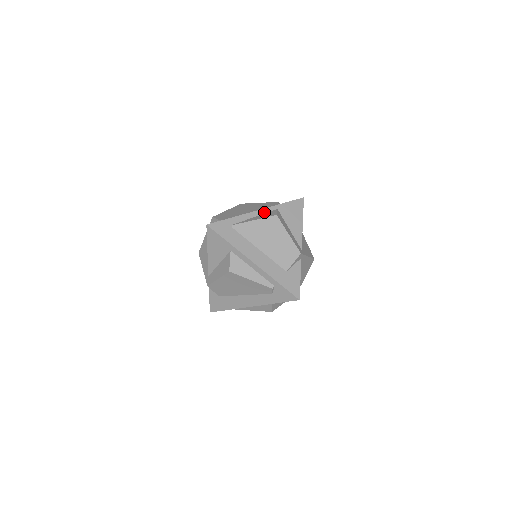
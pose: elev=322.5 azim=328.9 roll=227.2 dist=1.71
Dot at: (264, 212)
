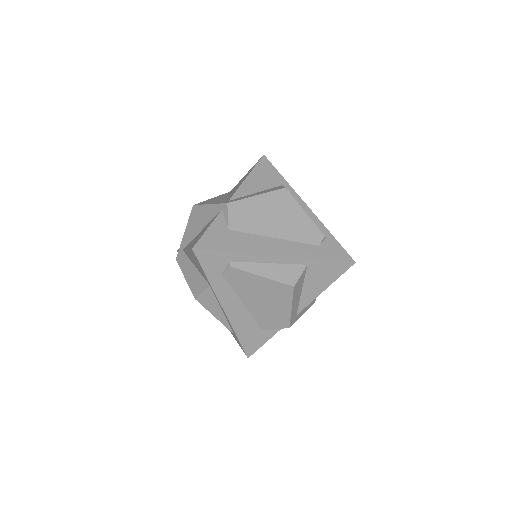
Dot at: occluded
